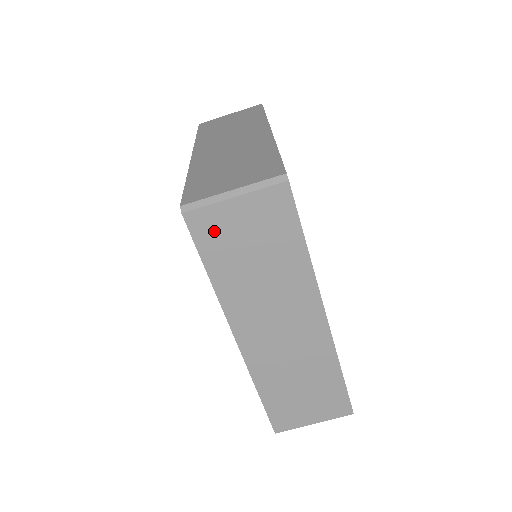
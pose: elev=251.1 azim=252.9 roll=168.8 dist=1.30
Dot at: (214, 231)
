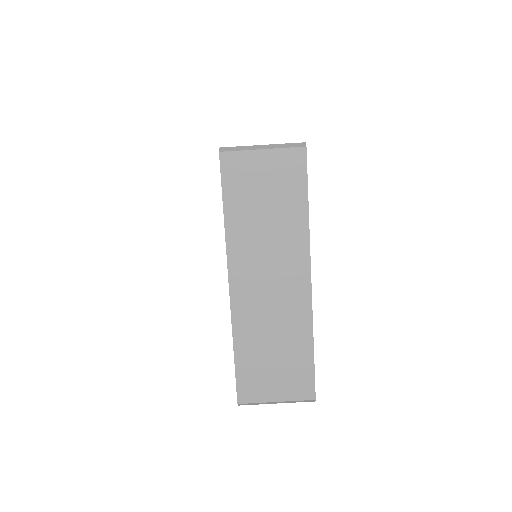
Dot at: (239, 174)
